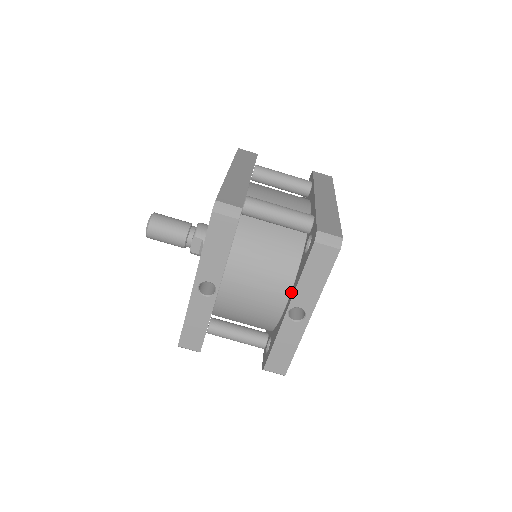
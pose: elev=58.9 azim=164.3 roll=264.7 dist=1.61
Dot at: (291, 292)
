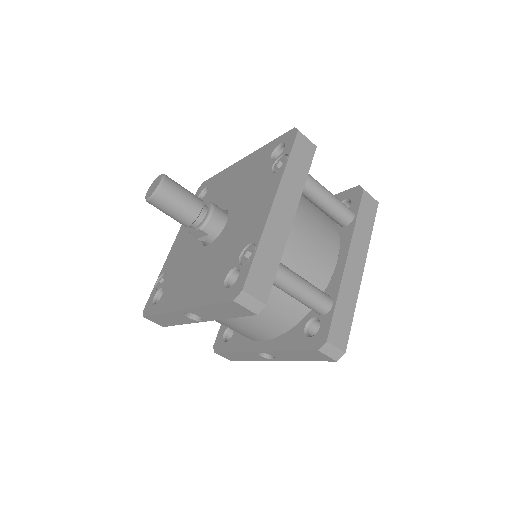
Dot at: (272, 340)
